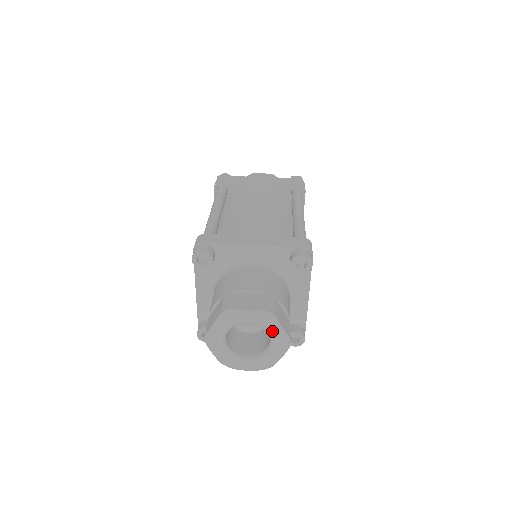
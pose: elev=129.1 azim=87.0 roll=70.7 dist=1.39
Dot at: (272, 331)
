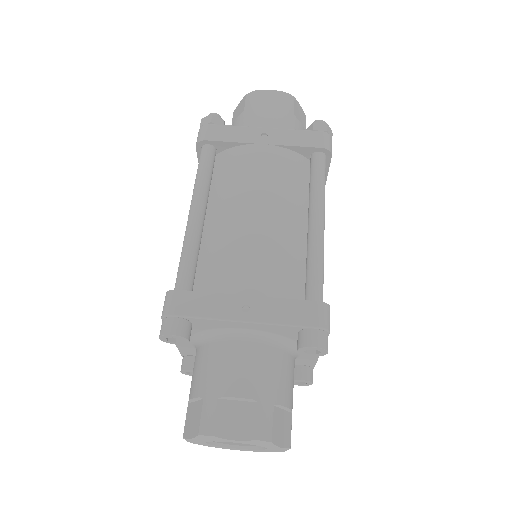
Dot at: (267, 447)
